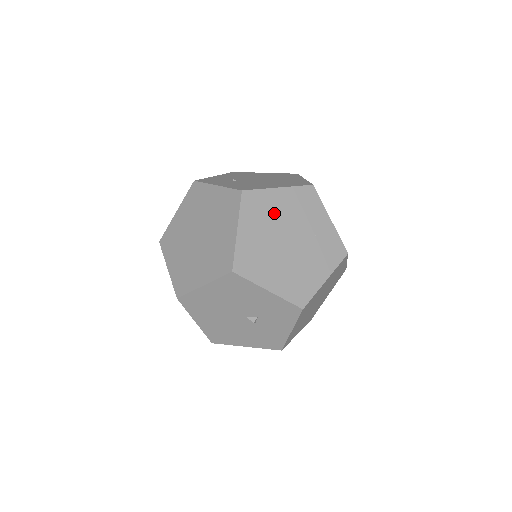
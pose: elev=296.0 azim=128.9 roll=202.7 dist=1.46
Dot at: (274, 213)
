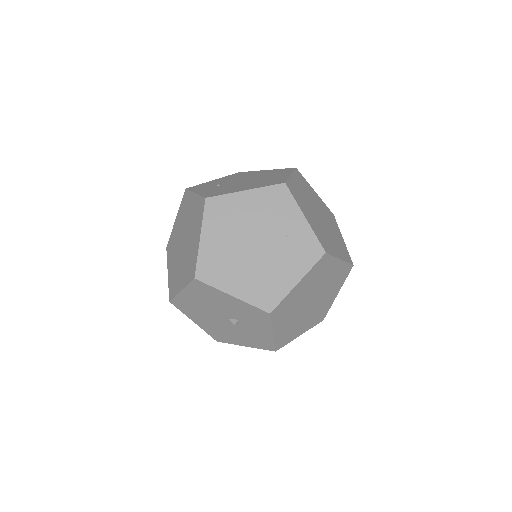
Dot at: (240, 217)
